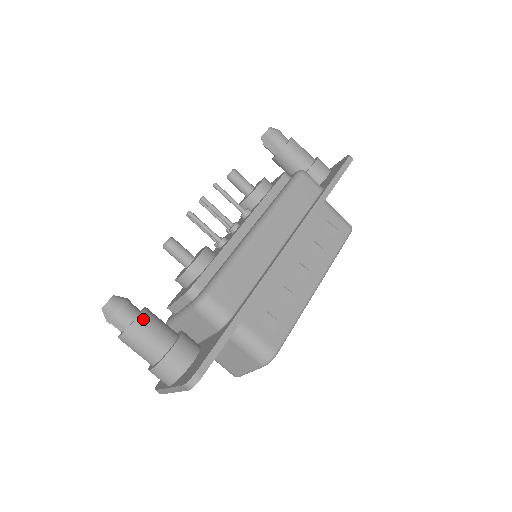
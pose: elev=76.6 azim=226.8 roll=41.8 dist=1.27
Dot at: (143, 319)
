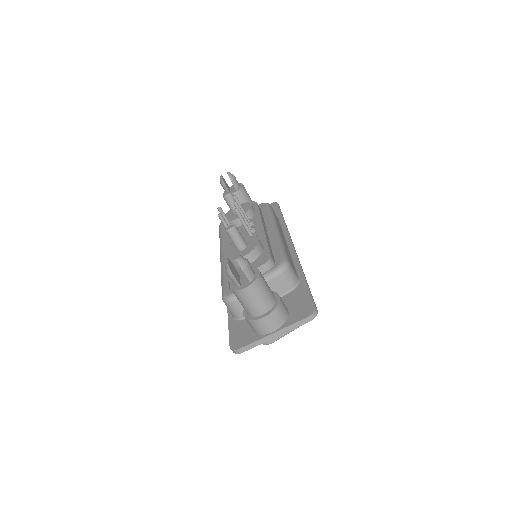
Dot at: occluded
